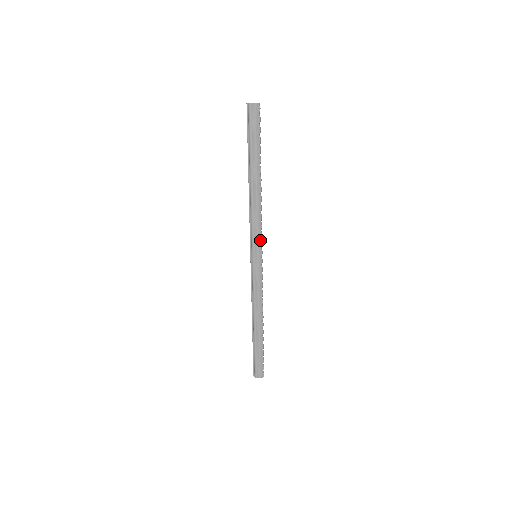
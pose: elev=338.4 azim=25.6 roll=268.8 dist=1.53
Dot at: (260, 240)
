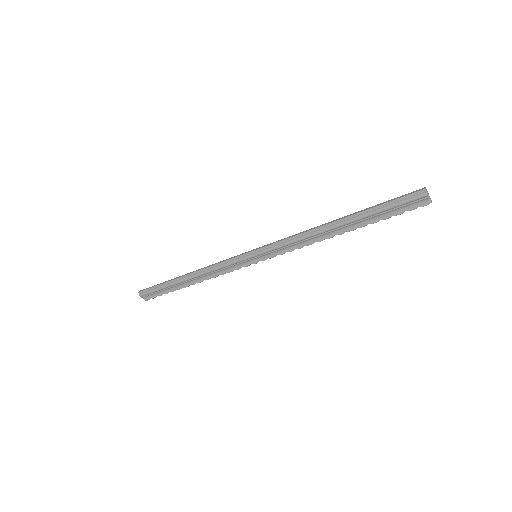
Dot at: (276, 255)
